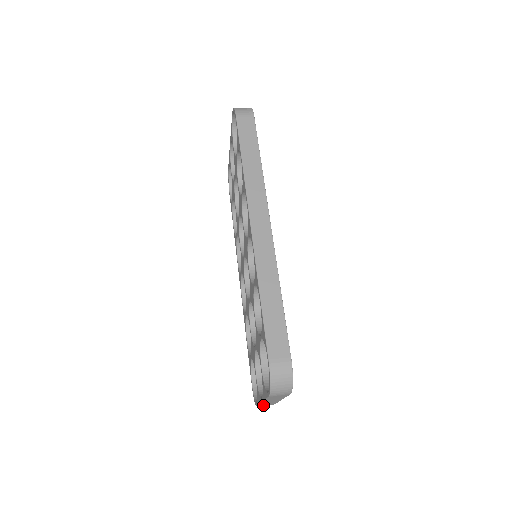
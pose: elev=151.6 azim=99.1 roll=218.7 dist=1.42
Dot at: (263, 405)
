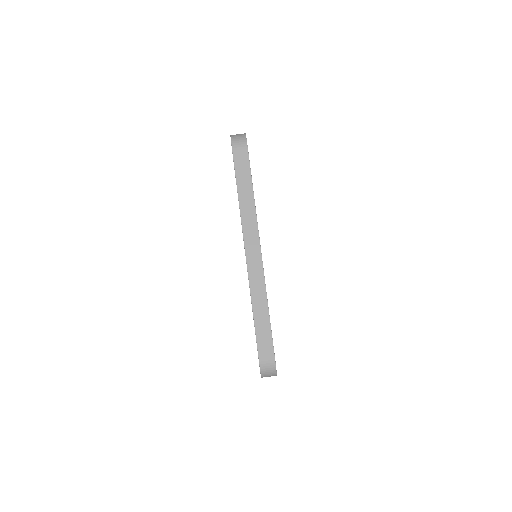
Dot at: occluded
